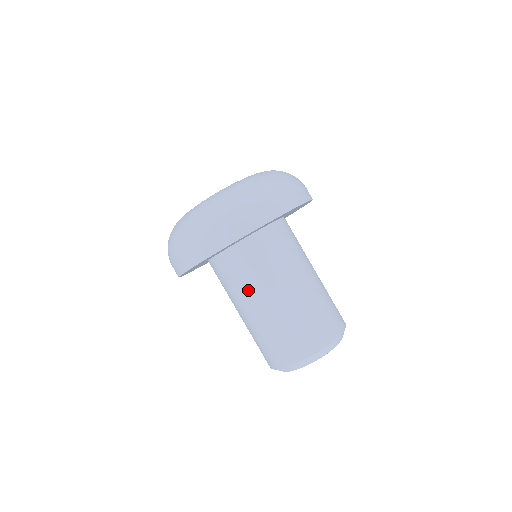
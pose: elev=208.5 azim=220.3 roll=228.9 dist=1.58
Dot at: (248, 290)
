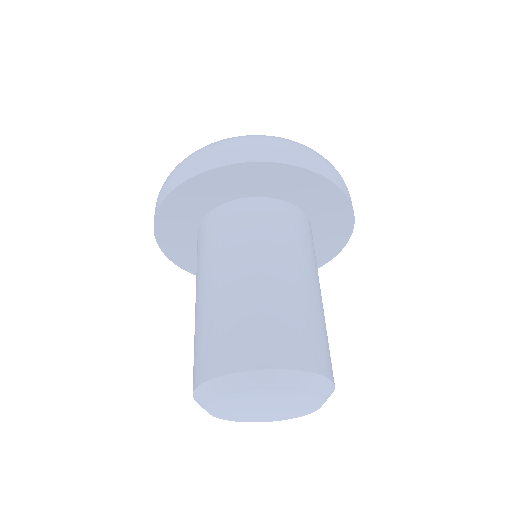
Dot at: (262, 247)
